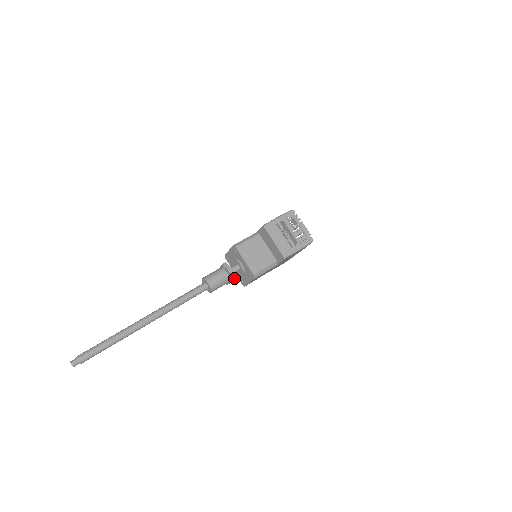
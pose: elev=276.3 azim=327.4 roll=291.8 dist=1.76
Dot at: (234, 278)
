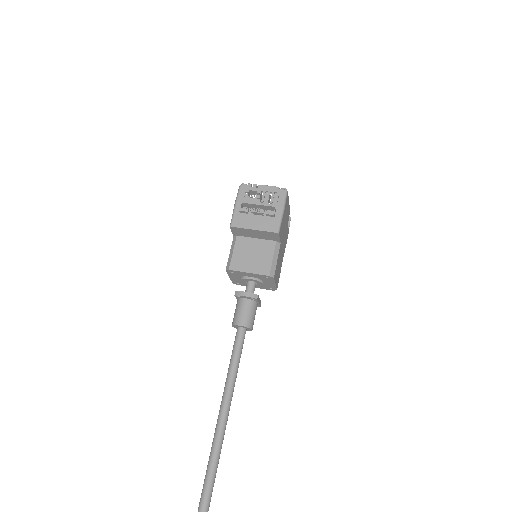
Dot at: (257, 297)
